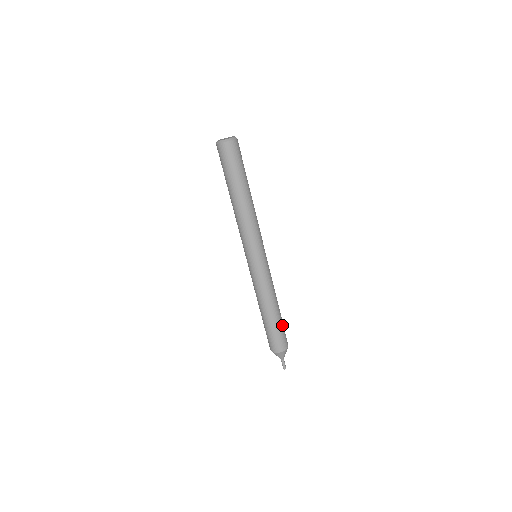
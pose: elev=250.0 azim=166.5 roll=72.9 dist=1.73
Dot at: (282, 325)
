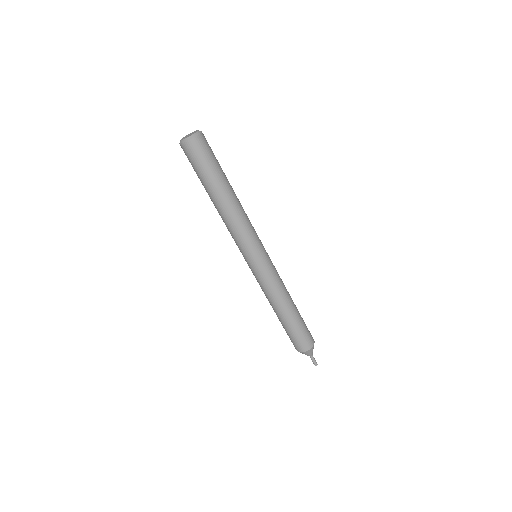
Dot at: (302, 319)
